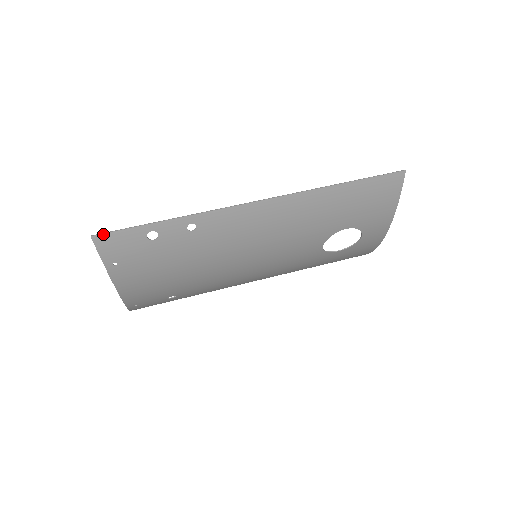
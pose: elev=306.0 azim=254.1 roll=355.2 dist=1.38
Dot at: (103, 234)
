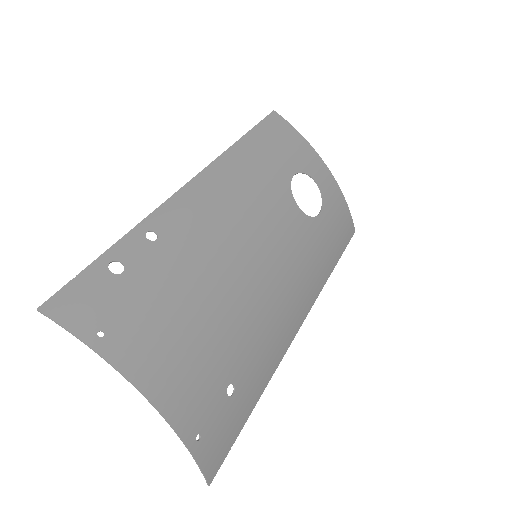
Dot at: (52, 298)
